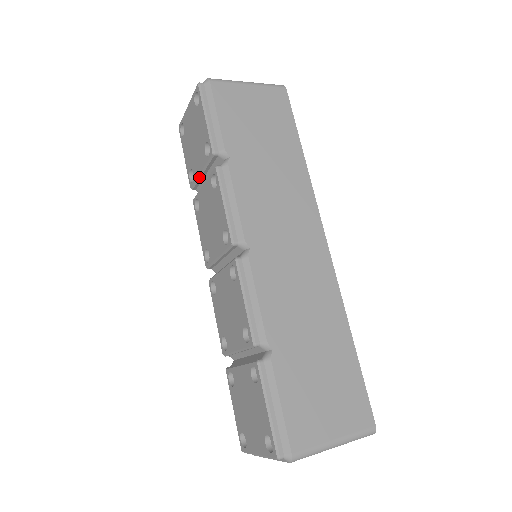
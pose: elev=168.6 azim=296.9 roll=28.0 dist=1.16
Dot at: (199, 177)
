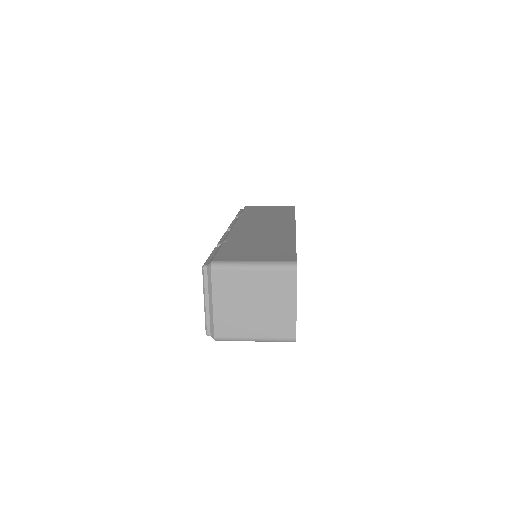
Dot at: occluded
